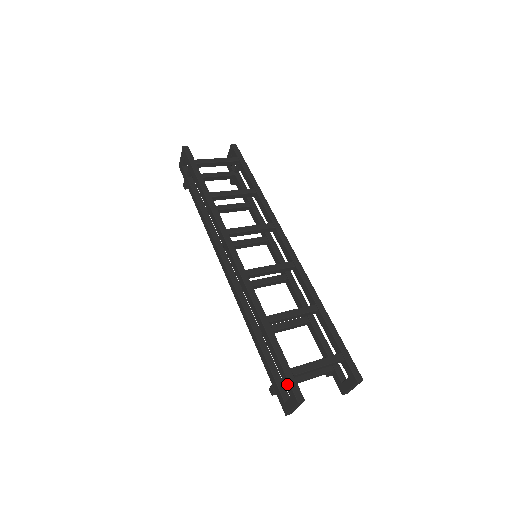
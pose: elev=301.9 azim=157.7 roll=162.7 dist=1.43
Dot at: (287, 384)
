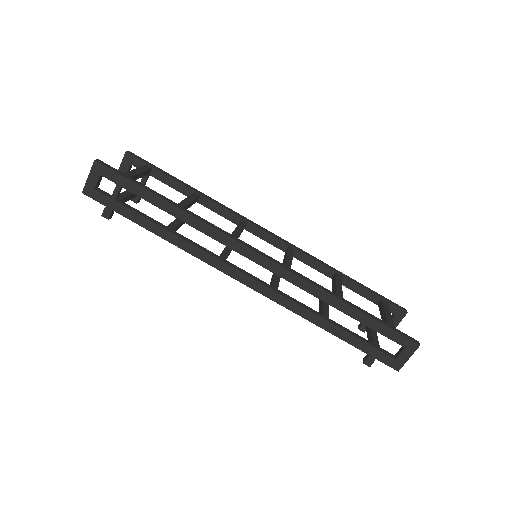
Dot at: (399, 338)
